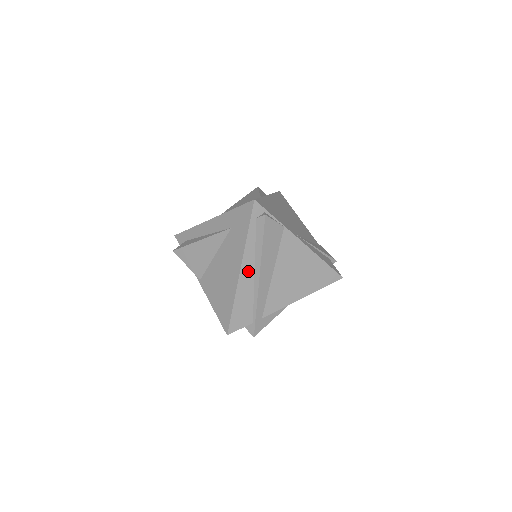
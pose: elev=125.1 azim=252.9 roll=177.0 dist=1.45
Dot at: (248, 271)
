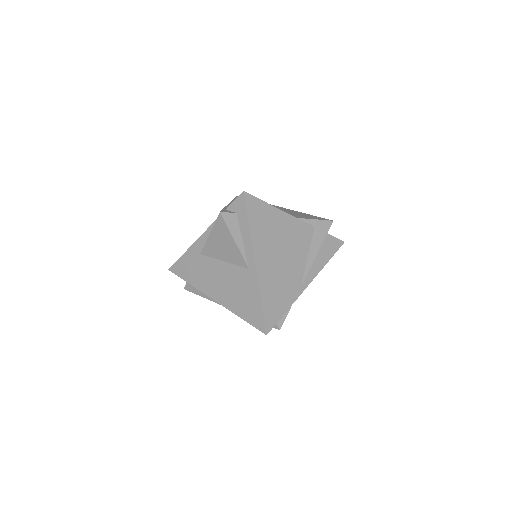
Dot at: occluded
